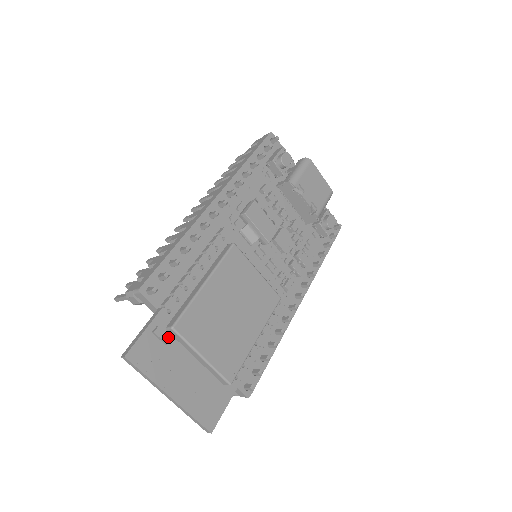
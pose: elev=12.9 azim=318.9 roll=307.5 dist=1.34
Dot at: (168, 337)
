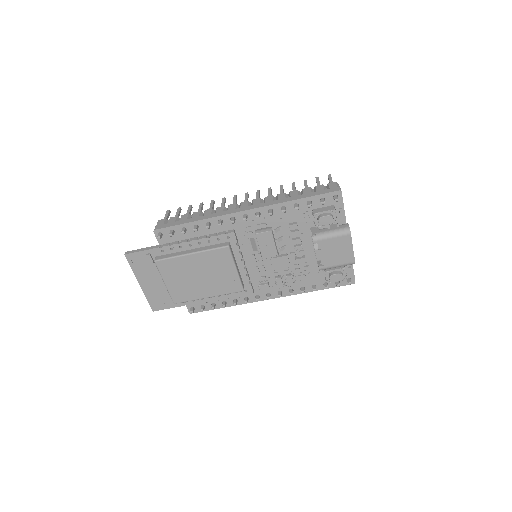
Dot at: (153, 262)
